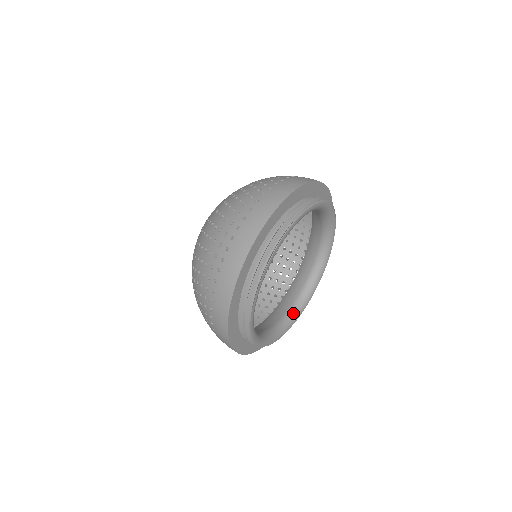
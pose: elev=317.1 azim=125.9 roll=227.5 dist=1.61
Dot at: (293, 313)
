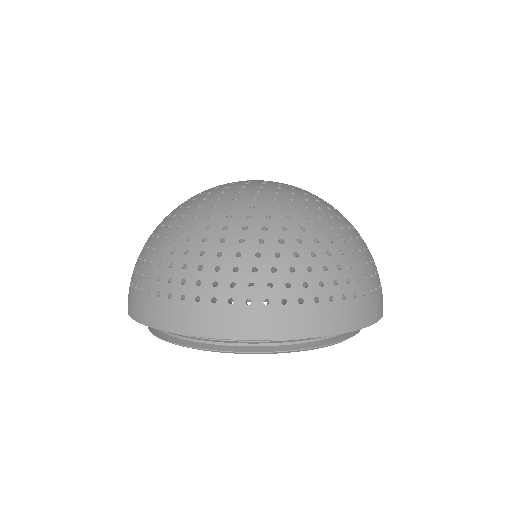
Dot at: occluded
